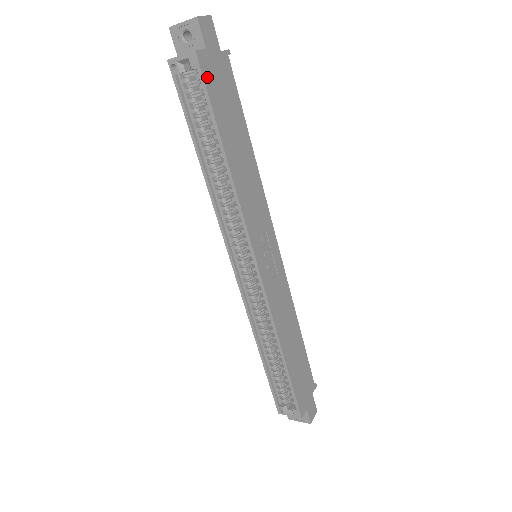
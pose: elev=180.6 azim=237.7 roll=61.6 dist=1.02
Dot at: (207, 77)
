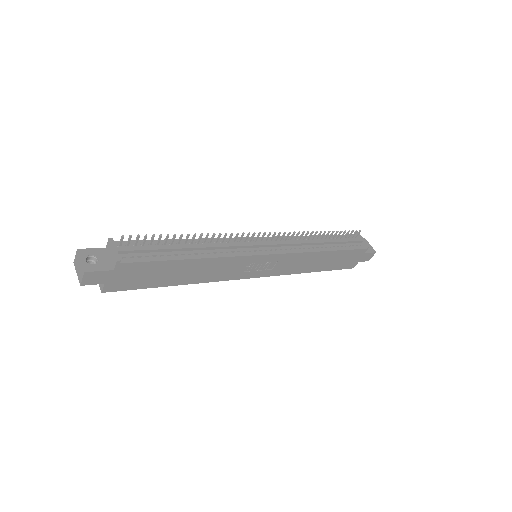
Dot at: (122, 287)
